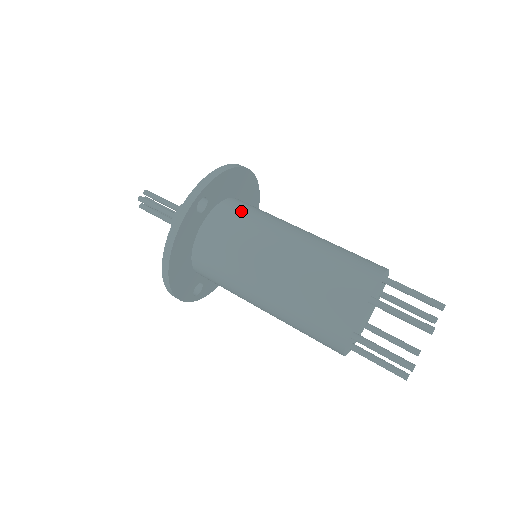
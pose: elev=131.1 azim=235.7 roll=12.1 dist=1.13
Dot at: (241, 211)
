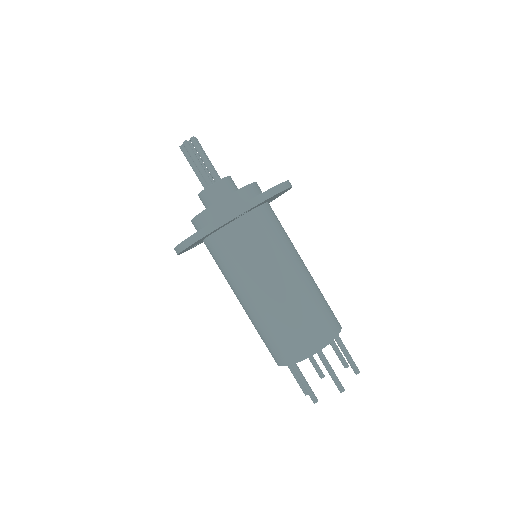
Dot at: (267, 227)
